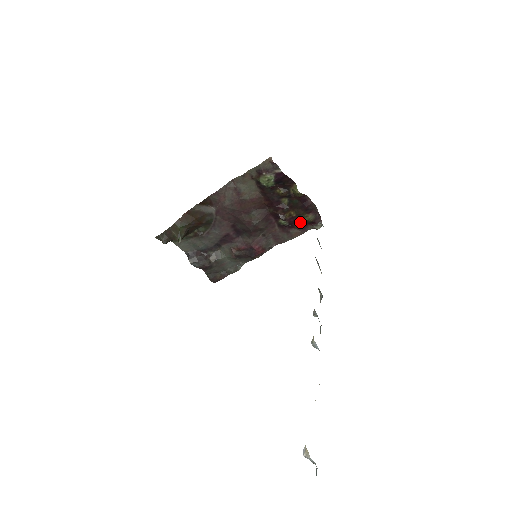
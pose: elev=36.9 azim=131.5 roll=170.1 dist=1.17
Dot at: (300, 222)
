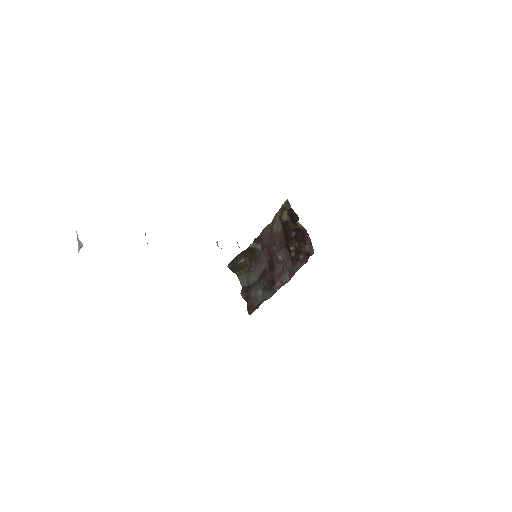
Dot at: (301, 253)
